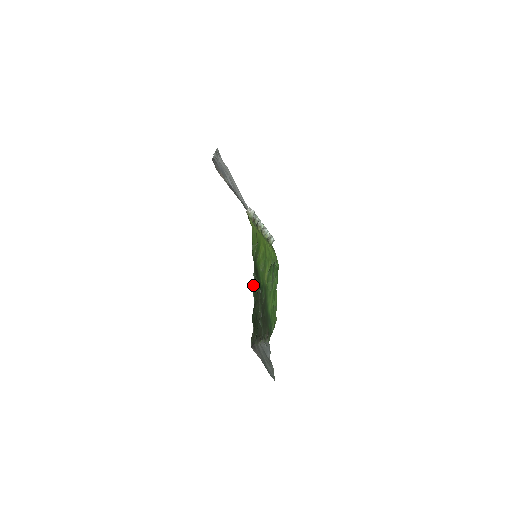
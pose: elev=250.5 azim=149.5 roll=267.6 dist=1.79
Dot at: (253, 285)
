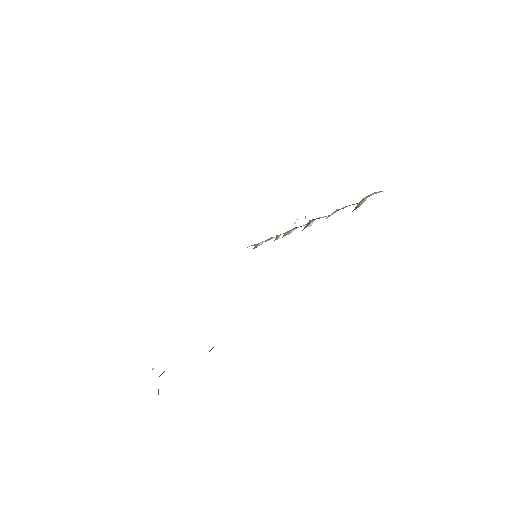
Dot at: occluded
